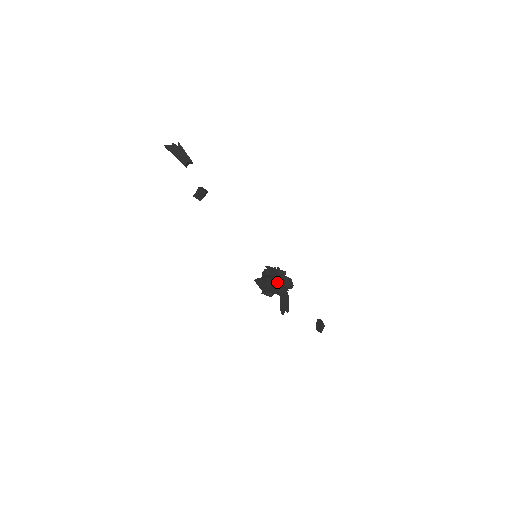
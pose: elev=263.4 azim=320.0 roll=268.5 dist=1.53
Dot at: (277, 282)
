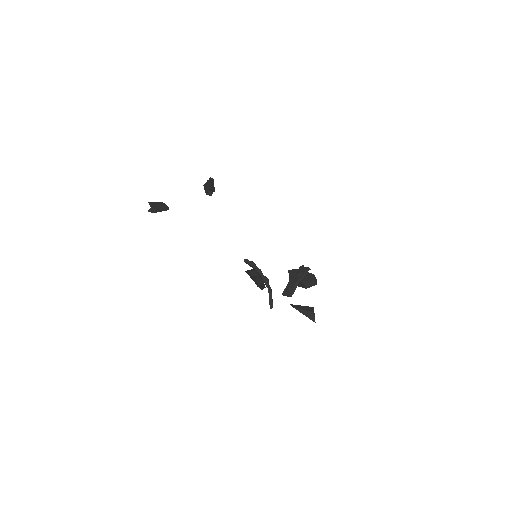
Dot at: (248, 273)
